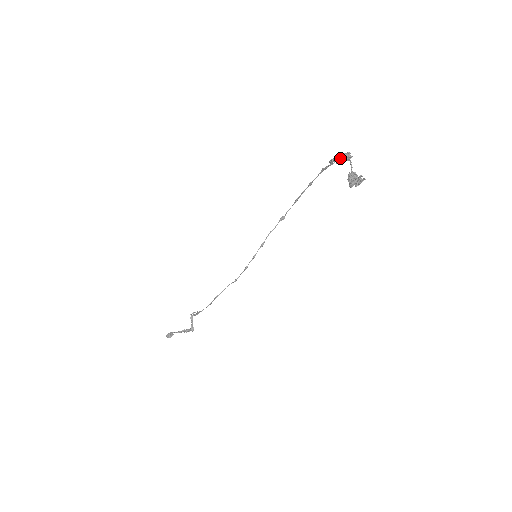
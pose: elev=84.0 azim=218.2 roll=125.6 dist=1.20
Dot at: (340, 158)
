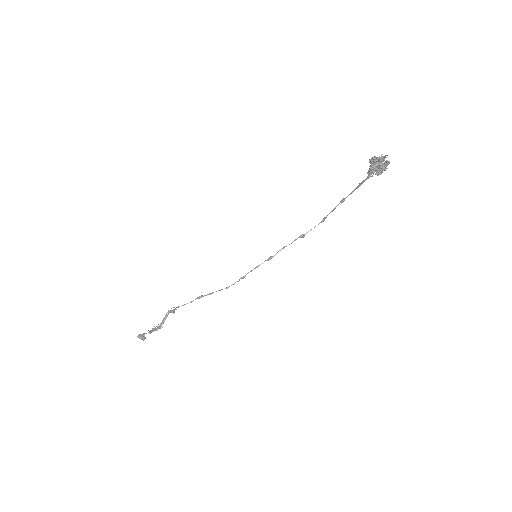
Dot at: occluded
